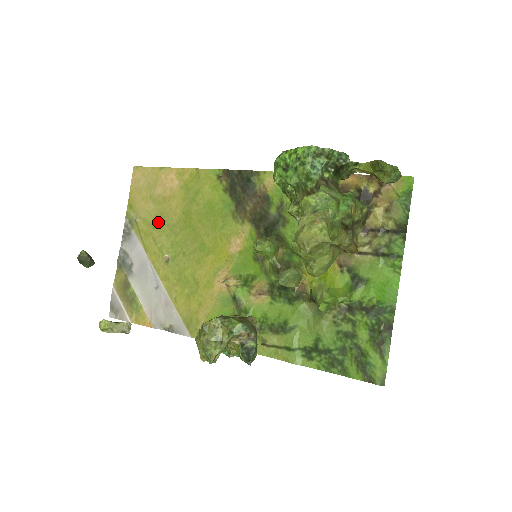
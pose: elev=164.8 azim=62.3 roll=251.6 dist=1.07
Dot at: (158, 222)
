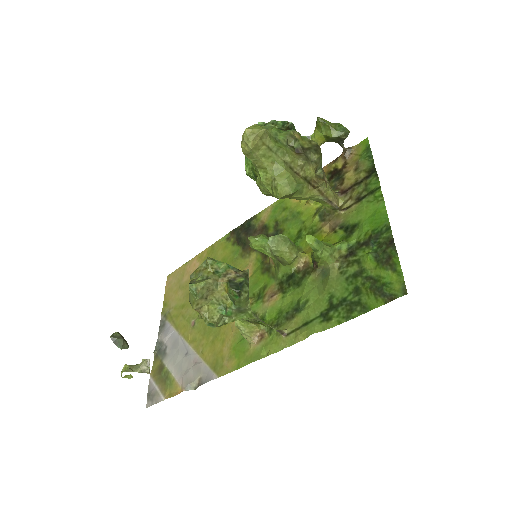
Dot at: (186, 301)
